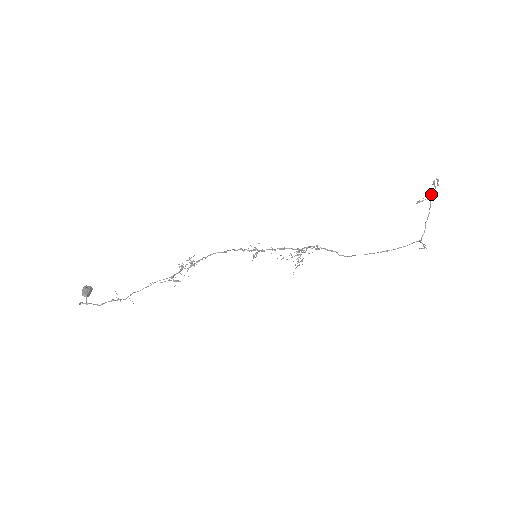
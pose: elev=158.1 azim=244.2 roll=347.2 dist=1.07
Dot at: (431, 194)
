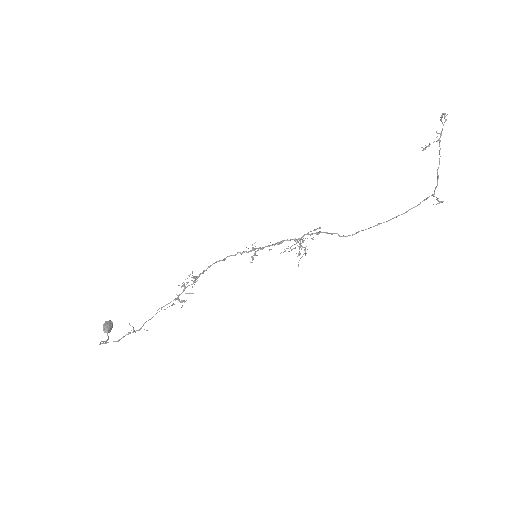
Dot at: occluded
